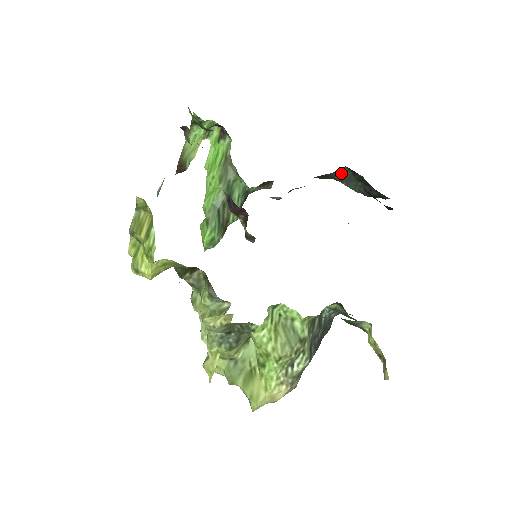
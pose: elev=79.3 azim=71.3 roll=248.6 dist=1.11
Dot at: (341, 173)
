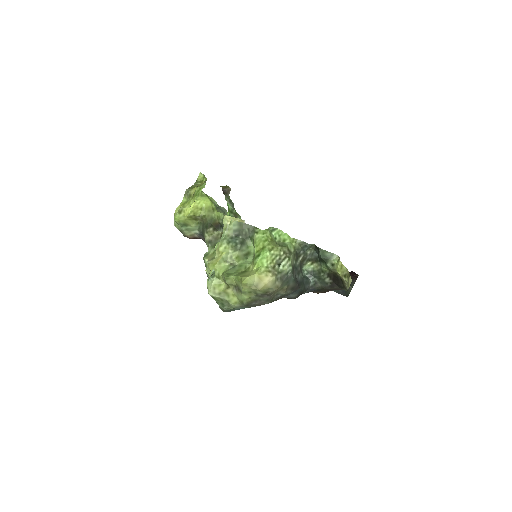
Dot at: occluded
